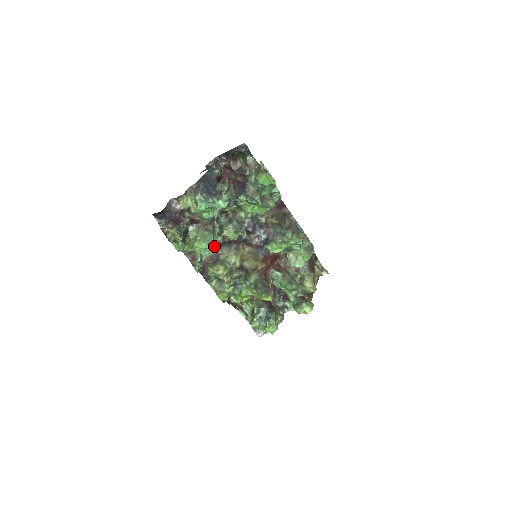
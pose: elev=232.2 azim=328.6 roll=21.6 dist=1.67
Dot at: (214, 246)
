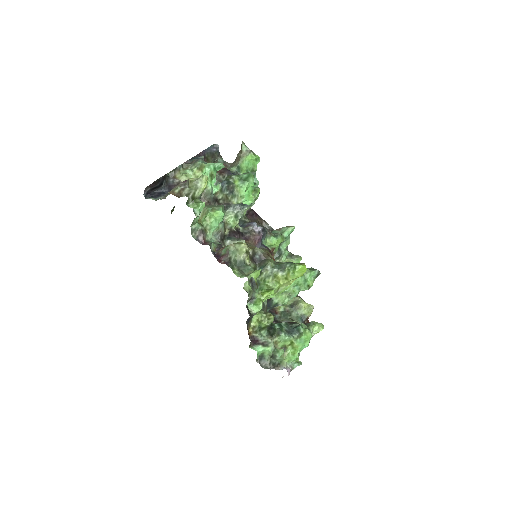
Dot at: (216, 239)
